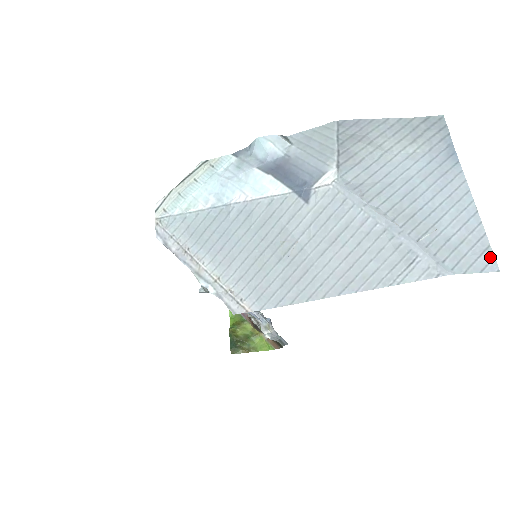
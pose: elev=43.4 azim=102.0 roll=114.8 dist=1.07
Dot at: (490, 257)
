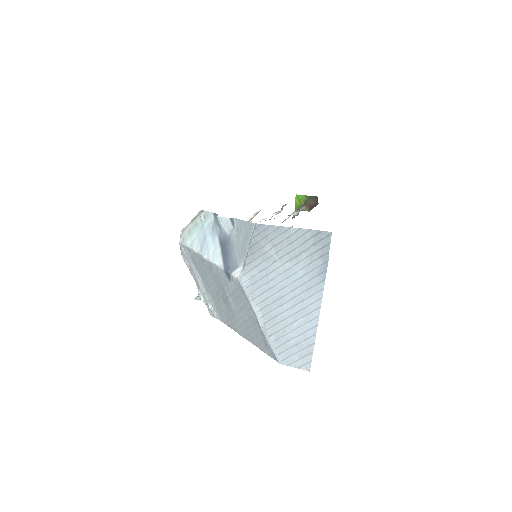
Dot at: (308, 360)
